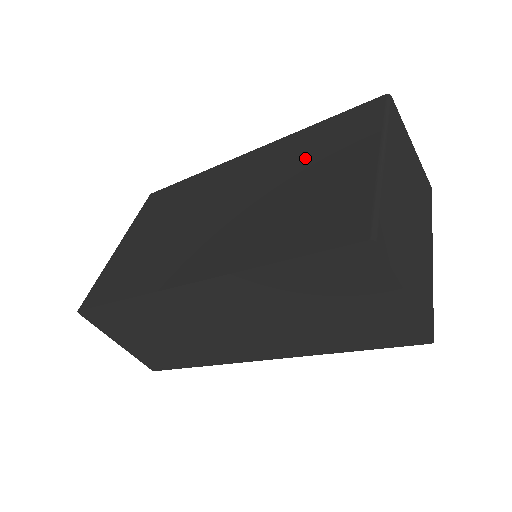
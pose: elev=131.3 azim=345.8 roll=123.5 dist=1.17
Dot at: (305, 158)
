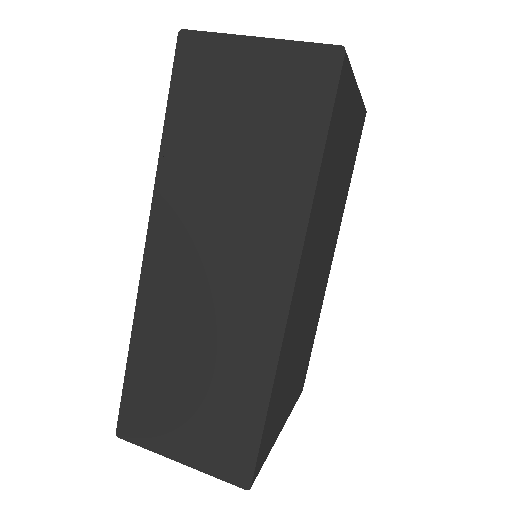
Dot at: occluded
